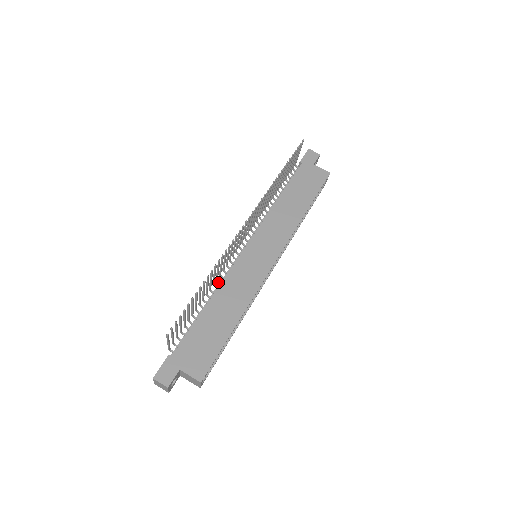
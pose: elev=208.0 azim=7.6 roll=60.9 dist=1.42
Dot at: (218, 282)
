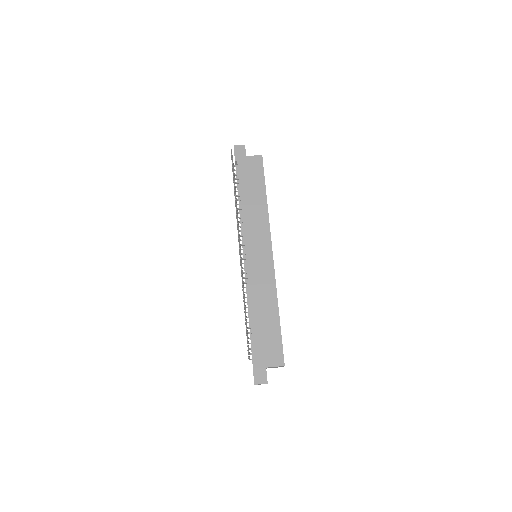
Dot at: (246, 293)
